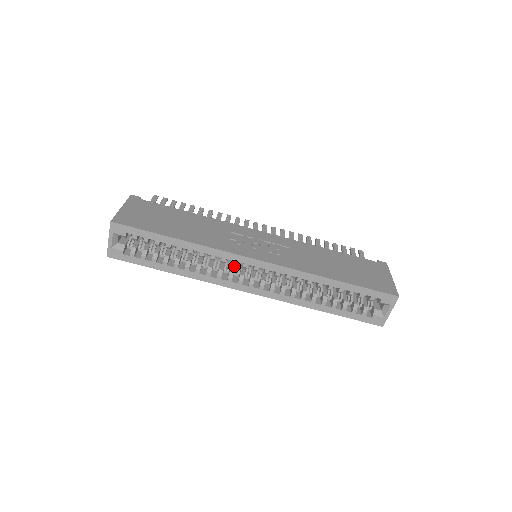
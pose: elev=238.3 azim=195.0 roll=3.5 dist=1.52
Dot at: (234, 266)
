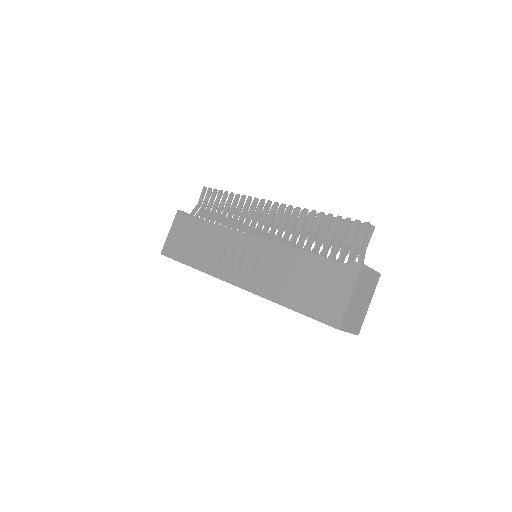
Dot at: occluded
